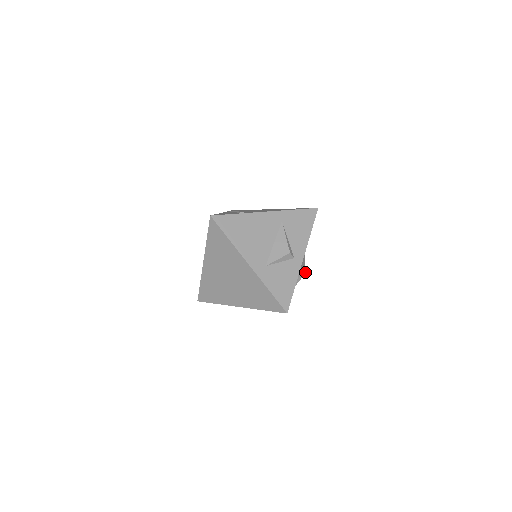
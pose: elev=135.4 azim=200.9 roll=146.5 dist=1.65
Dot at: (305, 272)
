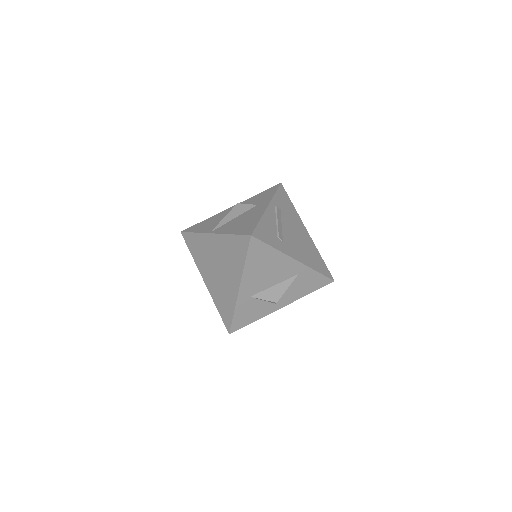
Dot at: occluded
